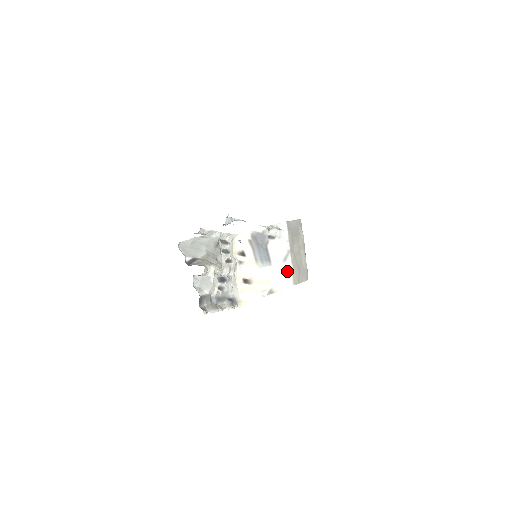
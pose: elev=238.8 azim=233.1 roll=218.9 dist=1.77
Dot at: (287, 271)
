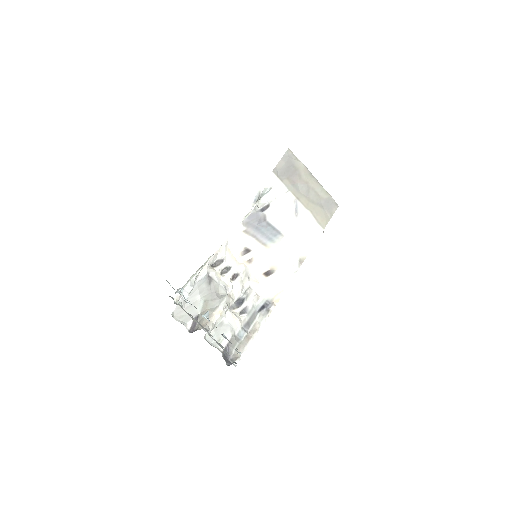
Dot at: (307, 222)
